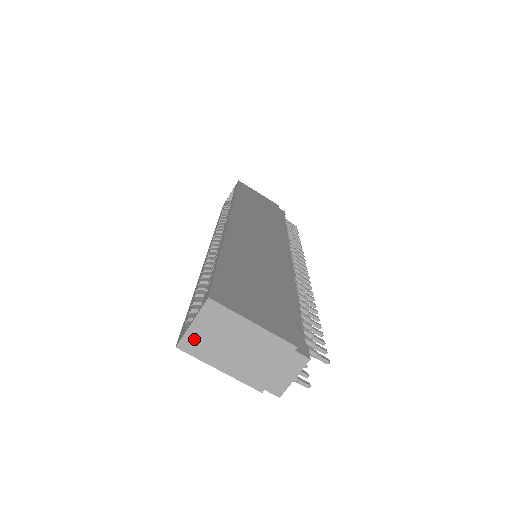
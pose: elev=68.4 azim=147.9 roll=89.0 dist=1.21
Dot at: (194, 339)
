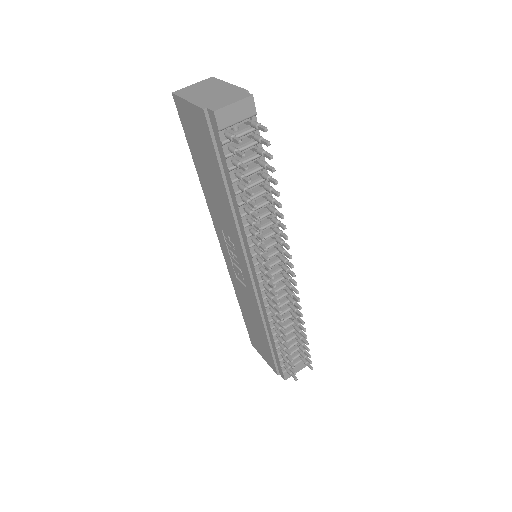
Dot at: (186, 90)
